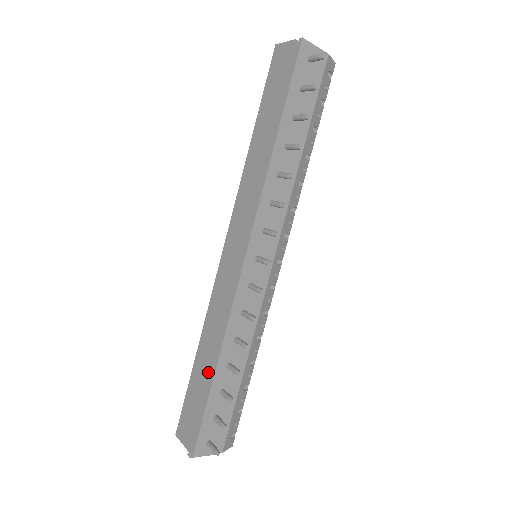
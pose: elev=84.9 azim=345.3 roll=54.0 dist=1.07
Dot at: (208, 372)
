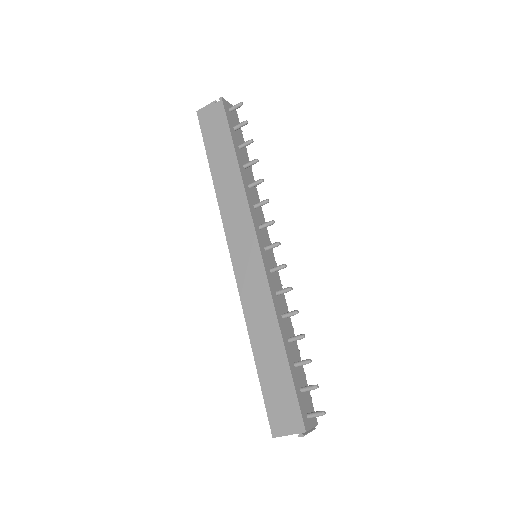
Dot at: (277, 354)
